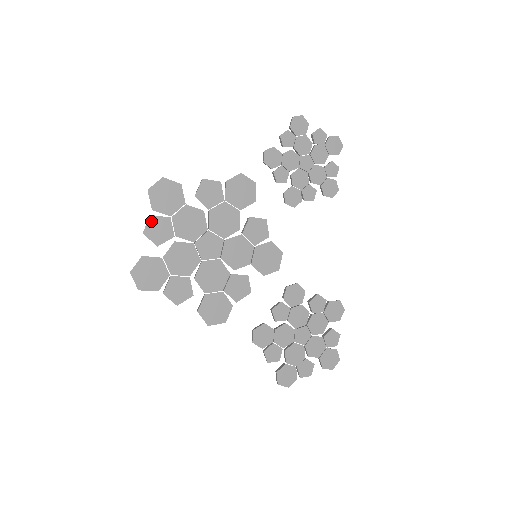
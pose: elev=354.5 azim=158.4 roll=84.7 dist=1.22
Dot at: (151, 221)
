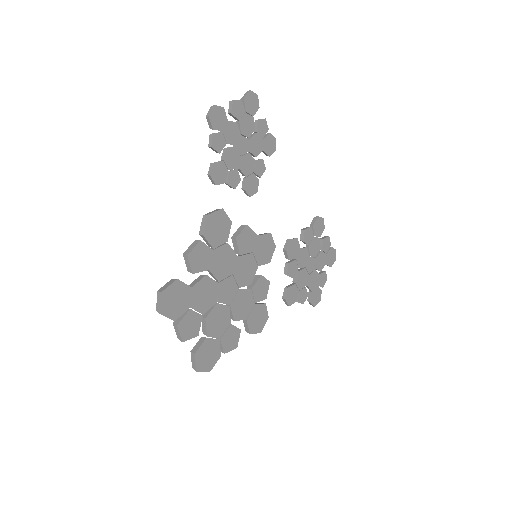
Dot at: (181, 328)
